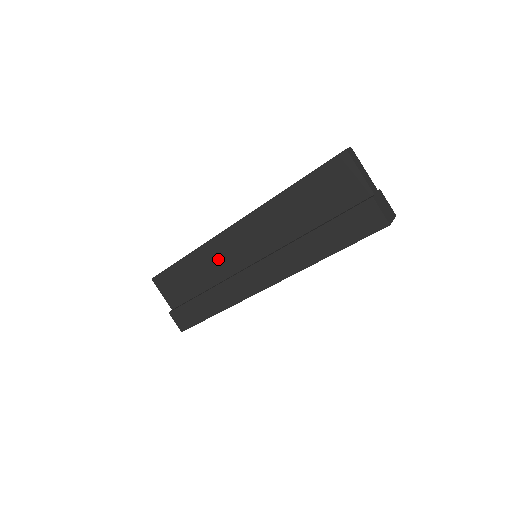
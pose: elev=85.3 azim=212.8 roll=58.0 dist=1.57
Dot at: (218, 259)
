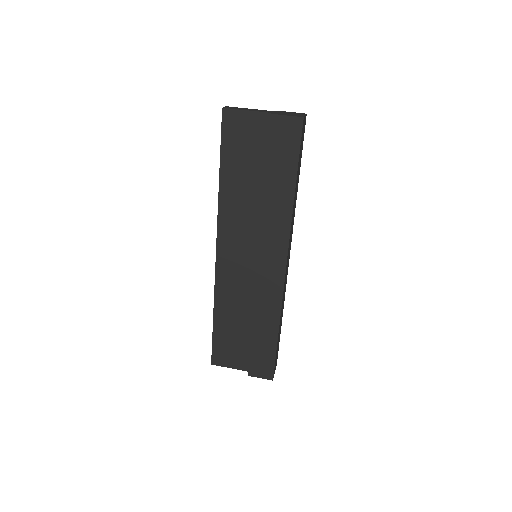
Dot at: (235, 290)
